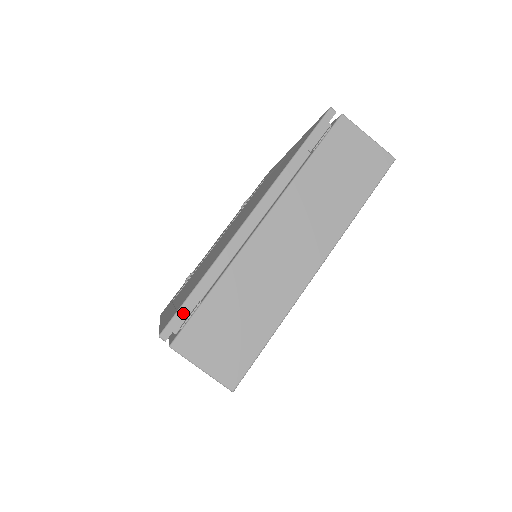
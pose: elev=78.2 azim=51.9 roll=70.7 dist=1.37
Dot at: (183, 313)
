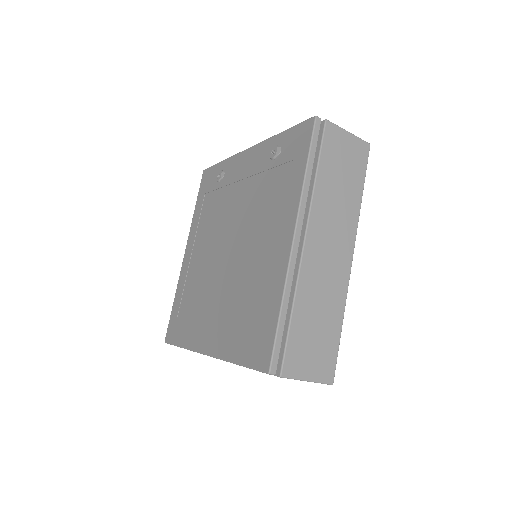
Dot at: occluded
